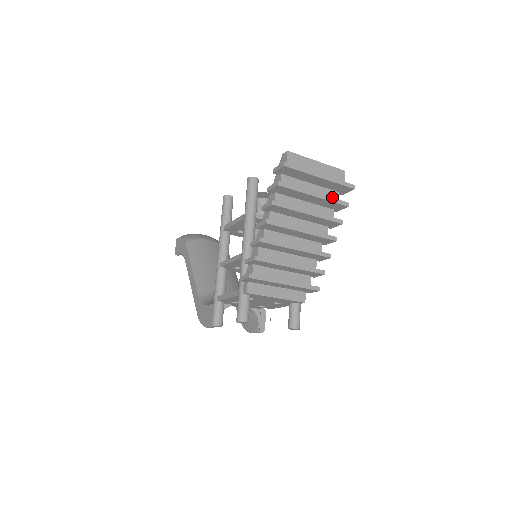
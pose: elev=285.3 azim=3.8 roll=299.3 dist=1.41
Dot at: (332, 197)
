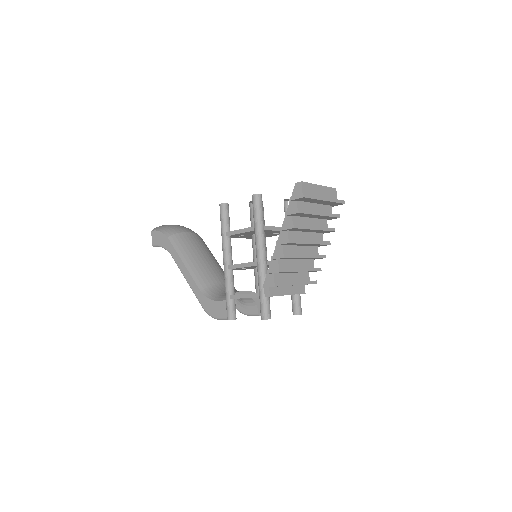
Dot at: (328, 211)
